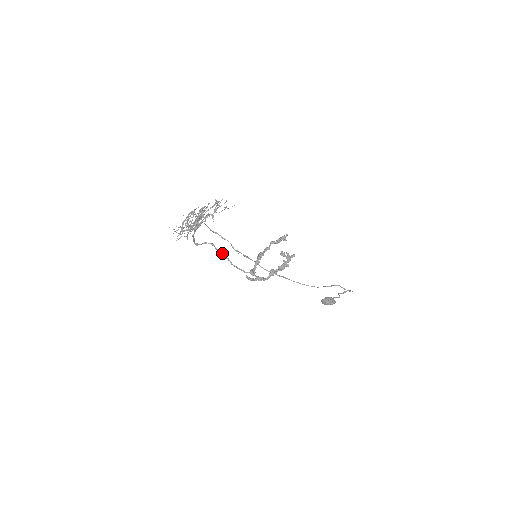
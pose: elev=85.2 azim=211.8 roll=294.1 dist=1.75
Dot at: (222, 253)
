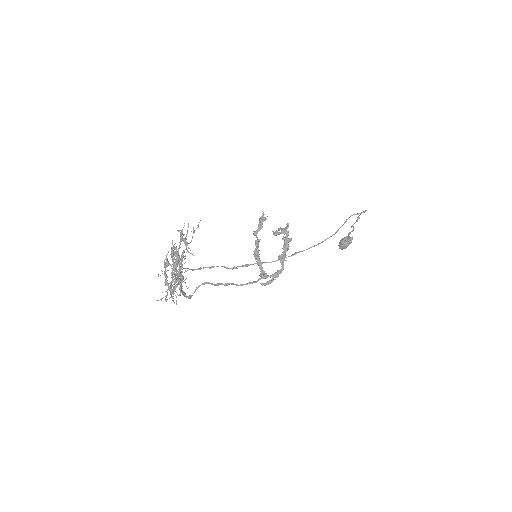
Dot at: (220, 283)
